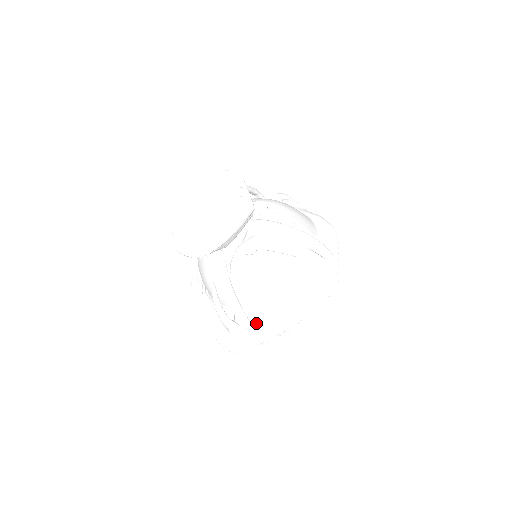
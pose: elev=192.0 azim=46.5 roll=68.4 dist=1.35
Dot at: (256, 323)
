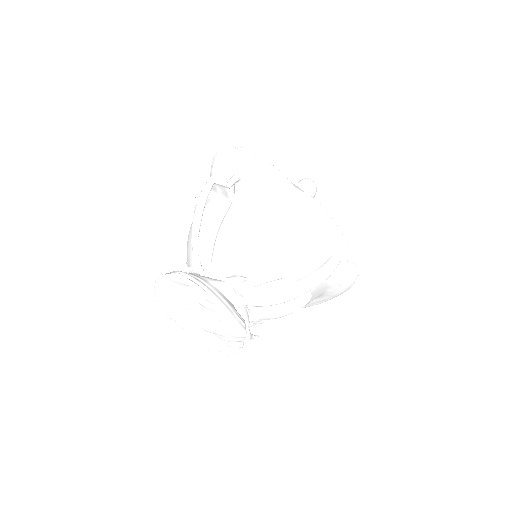
Dot at: occluded
